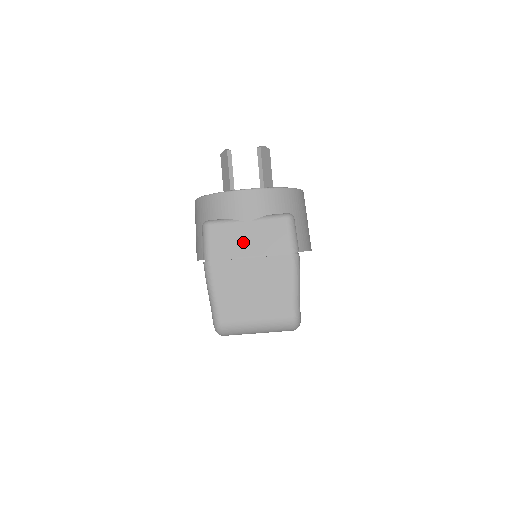
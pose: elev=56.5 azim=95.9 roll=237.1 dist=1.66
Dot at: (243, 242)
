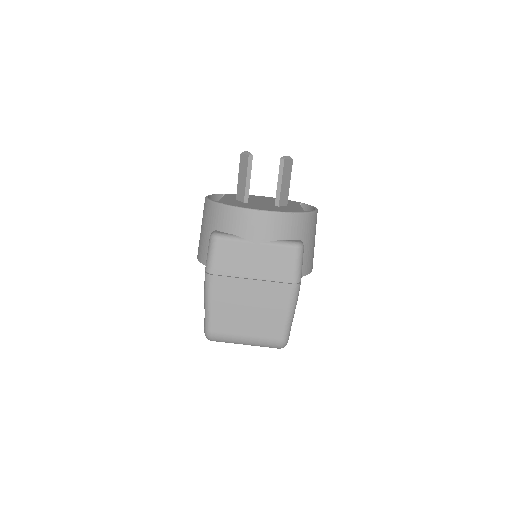
Dot at: (248, 263)
